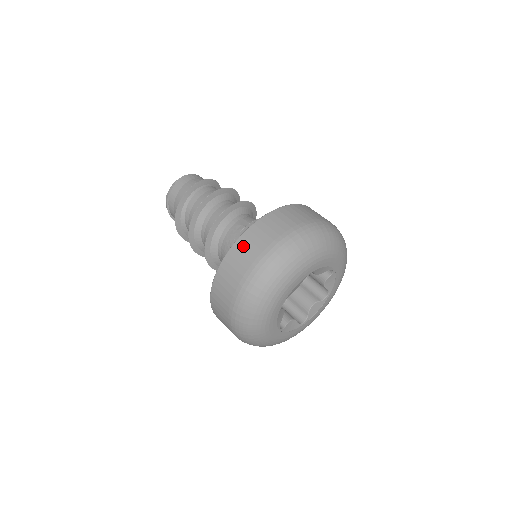
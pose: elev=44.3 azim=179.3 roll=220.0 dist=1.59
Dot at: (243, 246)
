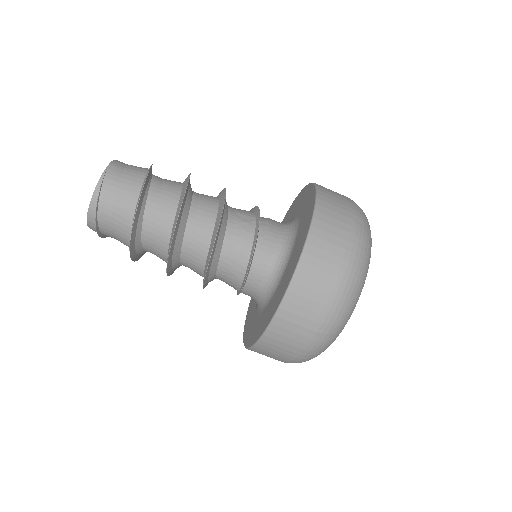
Dot at: (319, 249)
